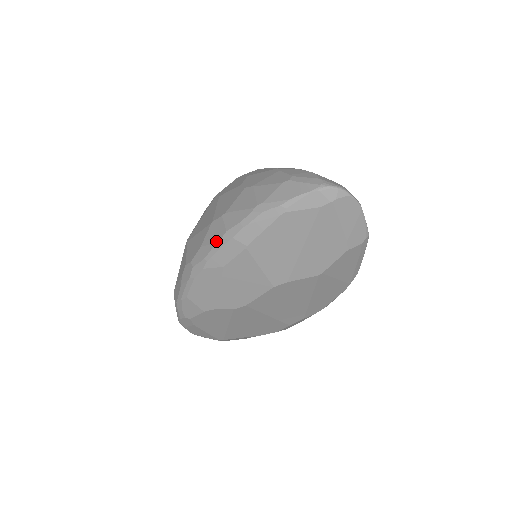
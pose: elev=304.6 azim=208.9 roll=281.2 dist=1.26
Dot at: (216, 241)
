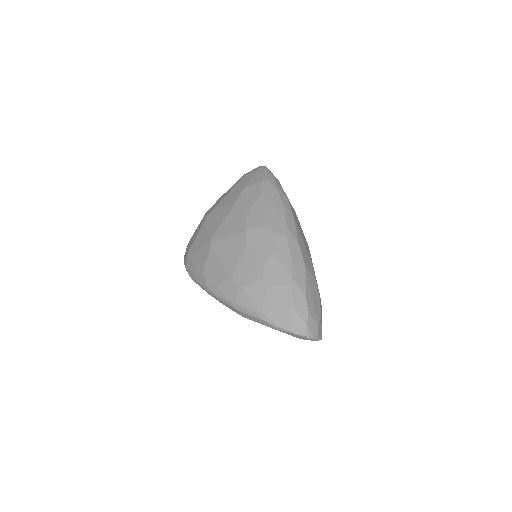
Dot at: (227, 299)
